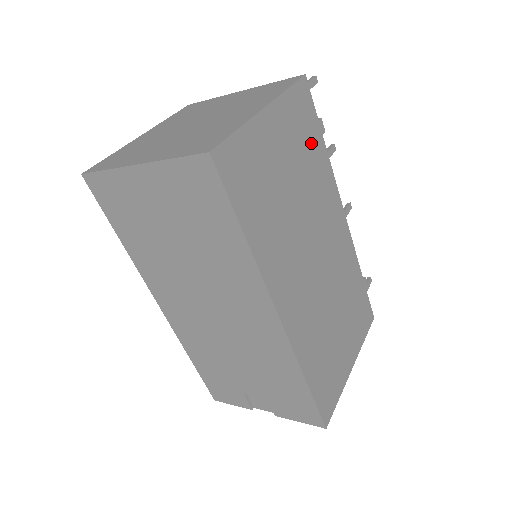
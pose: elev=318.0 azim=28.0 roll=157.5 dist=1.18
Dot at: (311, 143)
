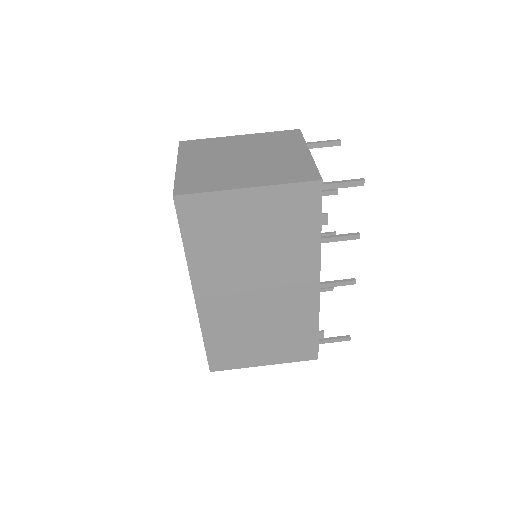
Dot at: (299, 225)
